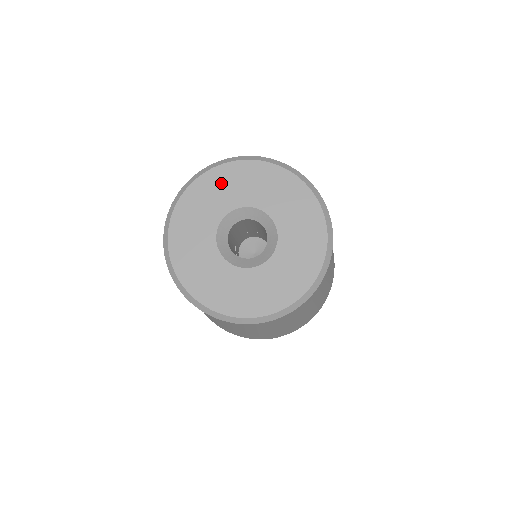
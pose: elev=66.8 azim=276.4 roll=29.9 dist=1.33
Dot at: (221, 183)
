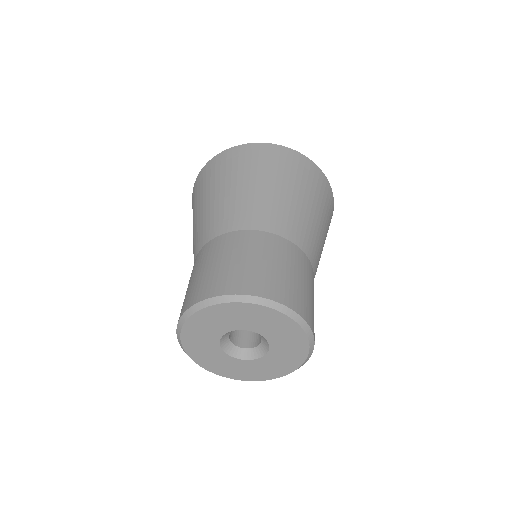
Dot at: (247, 314)
